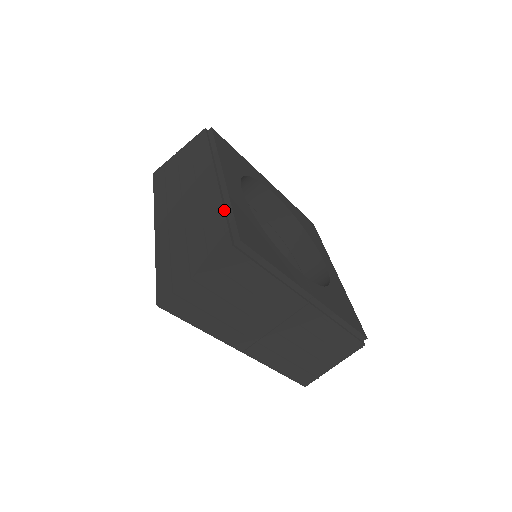
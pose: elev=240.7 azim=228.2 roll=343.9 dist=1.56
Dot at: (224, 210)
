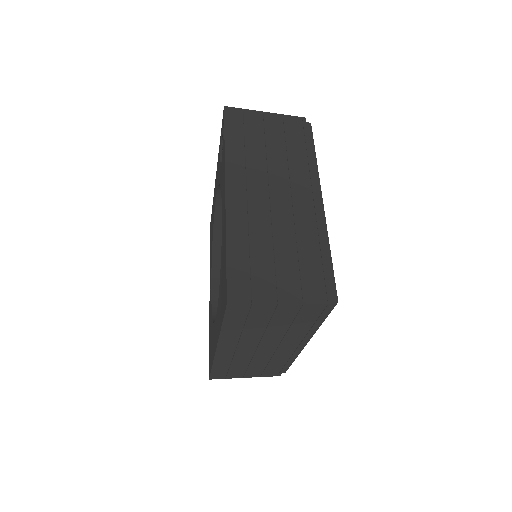
Dot at: occluded
